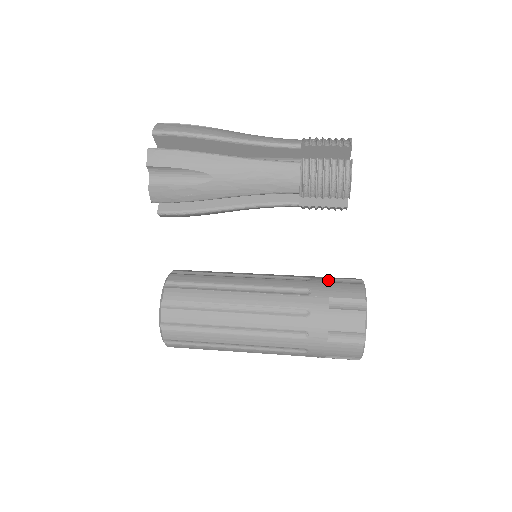
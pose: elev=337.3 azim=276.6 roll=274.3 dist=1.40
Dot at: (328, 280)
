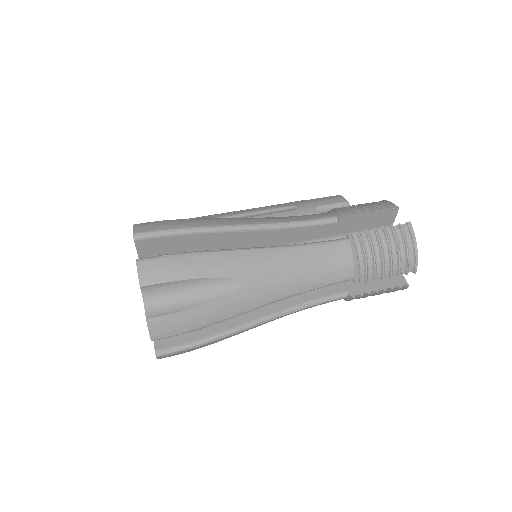
Dot at: occluded
